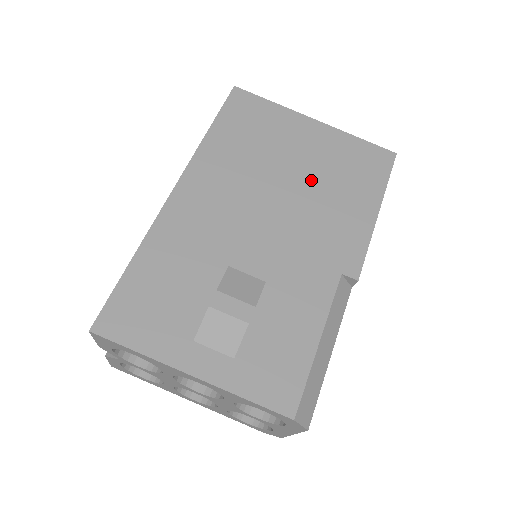
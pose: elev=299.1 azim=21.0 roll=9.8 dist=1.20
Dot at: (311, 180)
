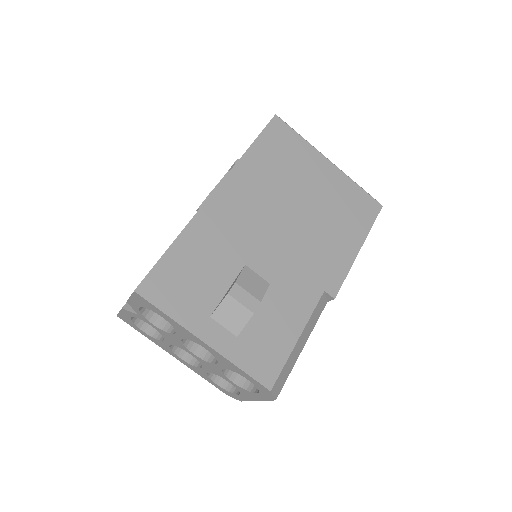
Dot at: (318, 211)
